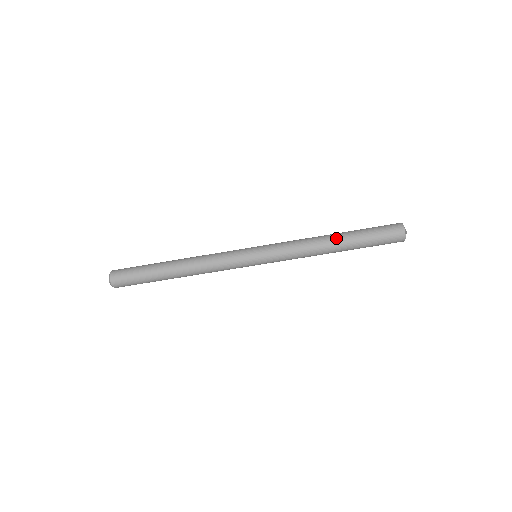
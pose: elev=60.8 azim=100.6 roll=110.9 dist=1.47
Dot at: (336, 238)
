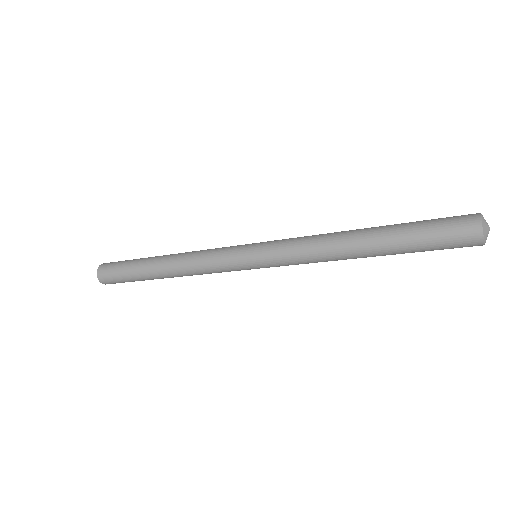
Dot at: occluded
